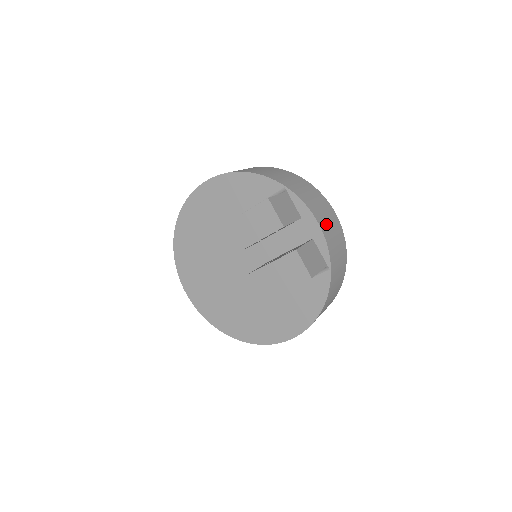
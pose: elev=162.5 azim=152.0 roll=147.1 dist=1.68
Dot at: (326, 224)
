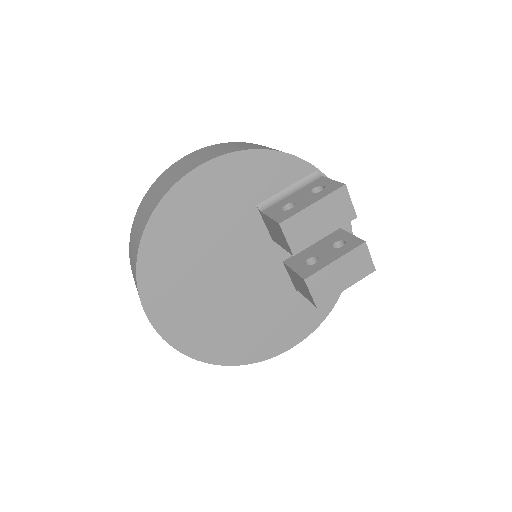
Dot at: occluded
